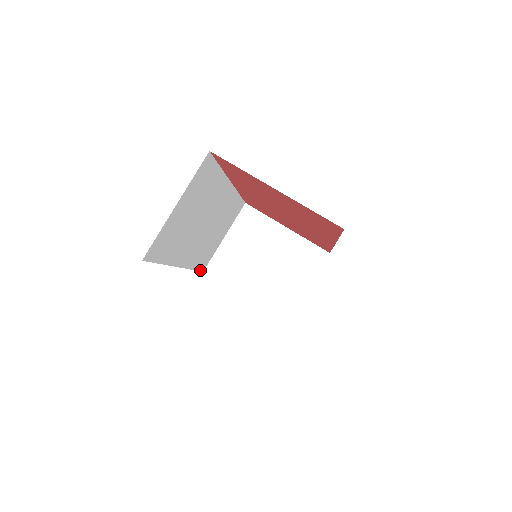
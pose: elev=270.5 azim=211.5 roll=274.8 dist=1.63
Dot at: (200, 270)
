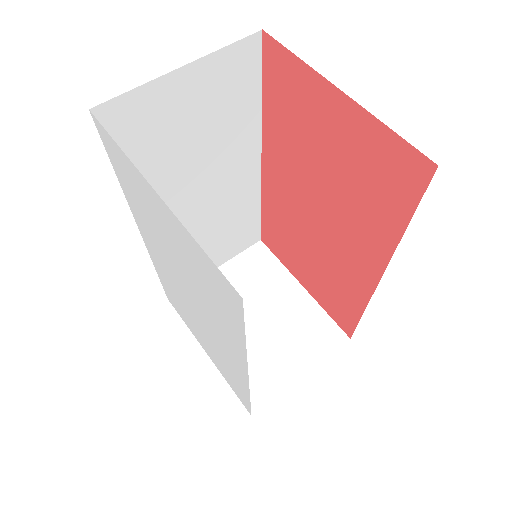
Dot at: occluded
